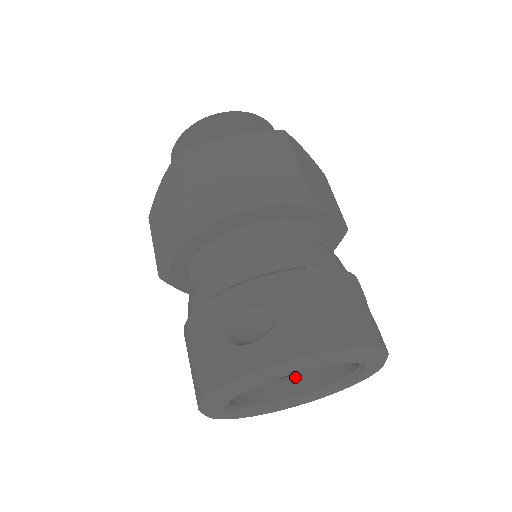
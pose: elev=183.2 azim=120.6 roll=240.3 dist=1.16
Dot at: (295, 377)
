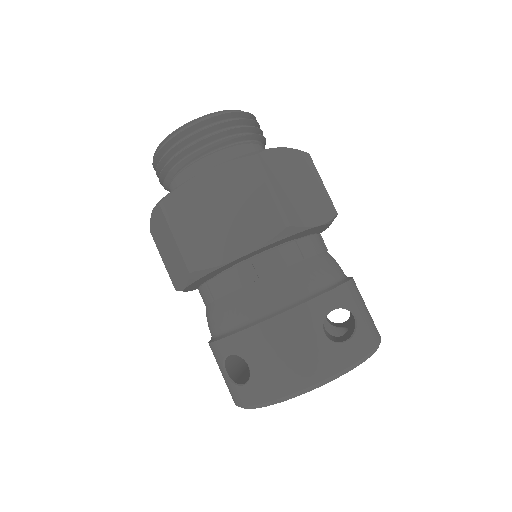
Dot at: occluded
